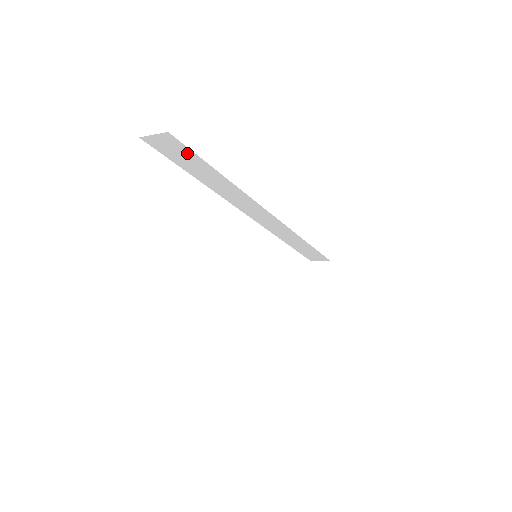
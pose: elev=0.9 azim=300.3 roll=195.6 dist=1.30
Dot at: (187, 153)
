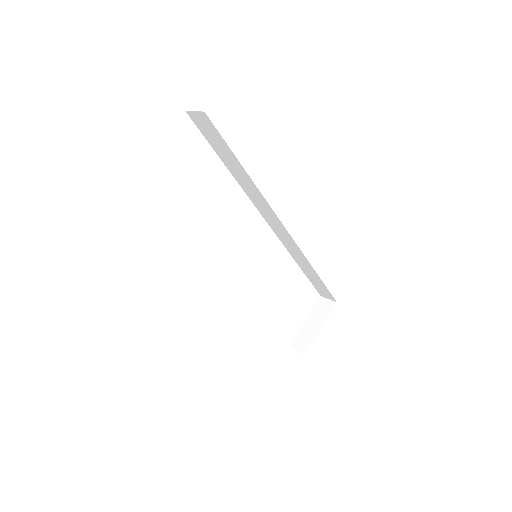
Dot at: (218, 137)
